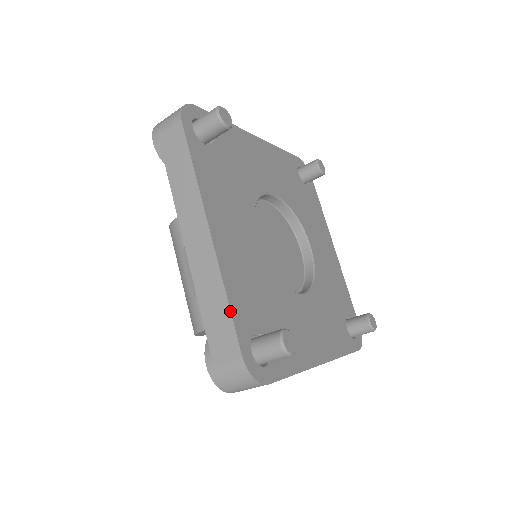
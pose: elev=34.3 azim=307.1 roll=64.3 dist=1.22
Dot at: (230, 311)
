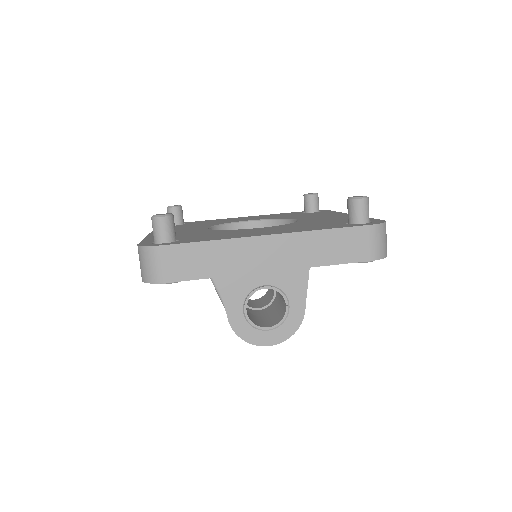
Dot at: occluded
